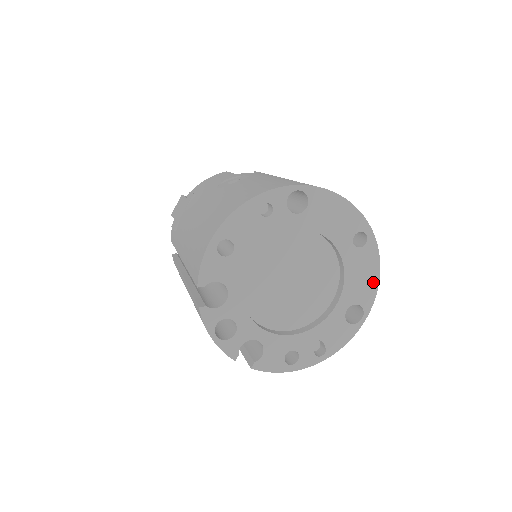
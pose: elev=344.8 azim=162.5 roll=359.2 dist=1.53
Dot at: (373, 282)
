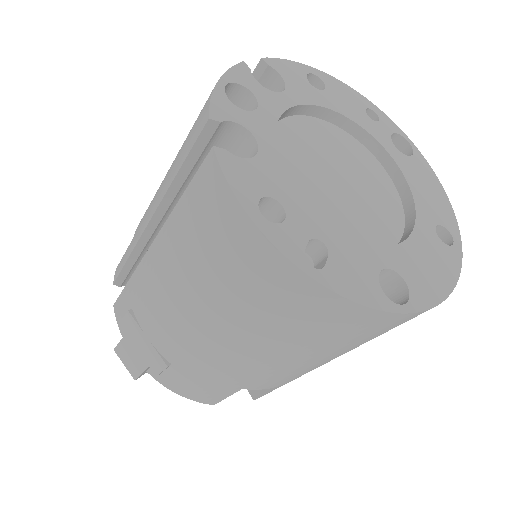
Dot at: (439, 288)
